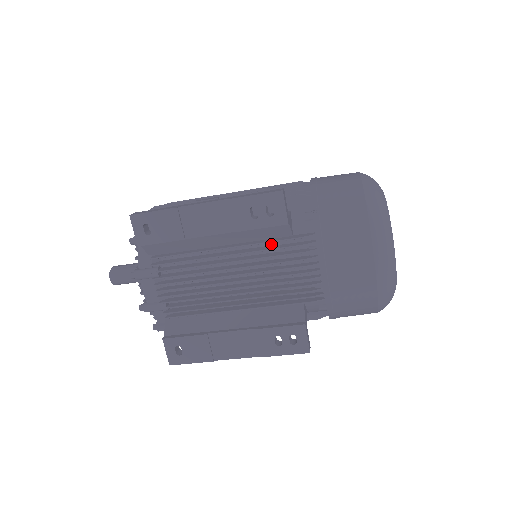
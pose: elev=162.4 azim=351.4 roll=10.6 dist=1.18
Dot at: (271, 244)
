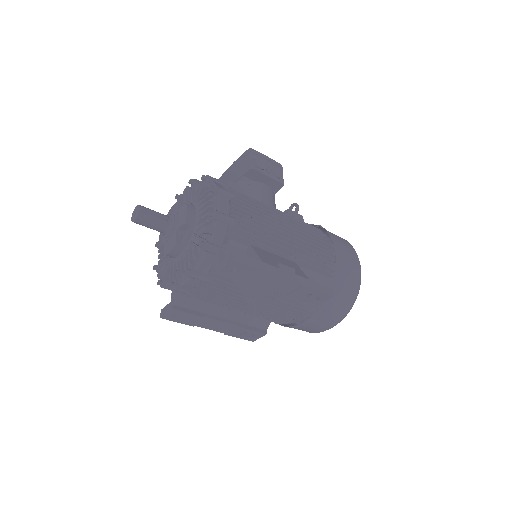
Dot at: occluded
